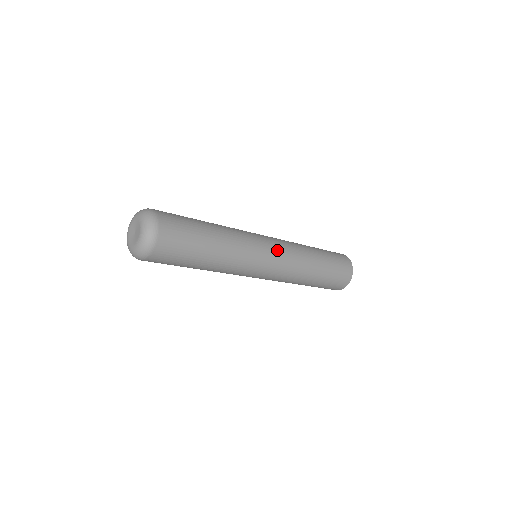
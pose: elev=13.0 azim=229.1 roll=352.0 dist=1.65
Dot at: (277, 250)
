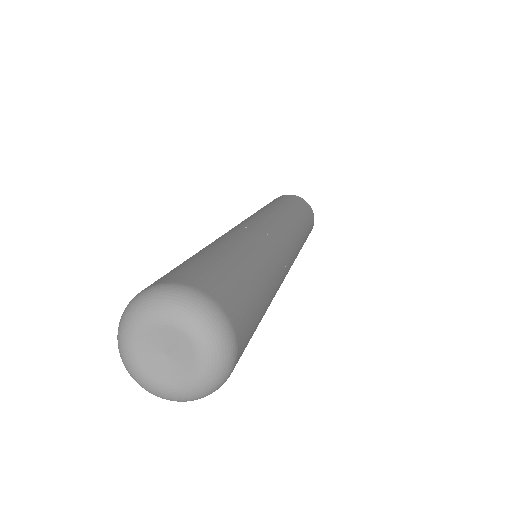
Dot at: occluded
